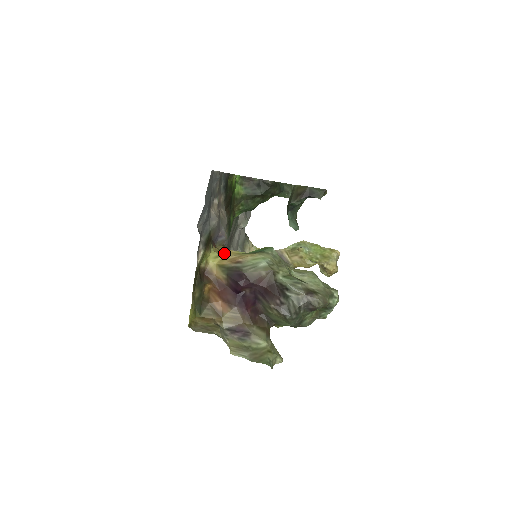
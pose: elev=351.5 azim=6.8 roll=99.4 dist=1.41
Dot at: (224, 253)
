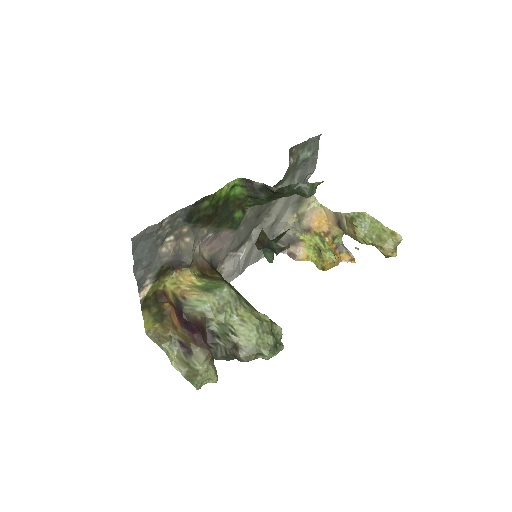
Dot at: (181, 281)
